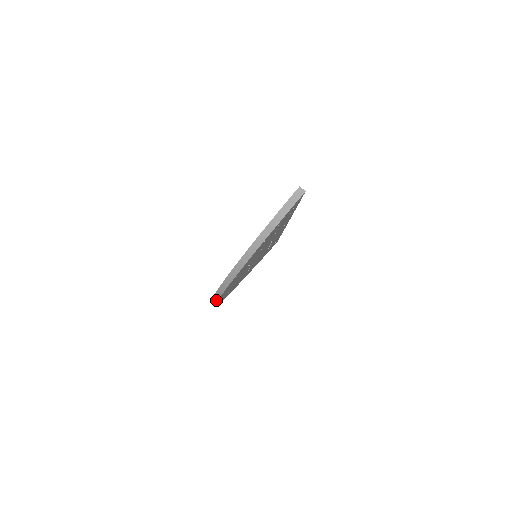
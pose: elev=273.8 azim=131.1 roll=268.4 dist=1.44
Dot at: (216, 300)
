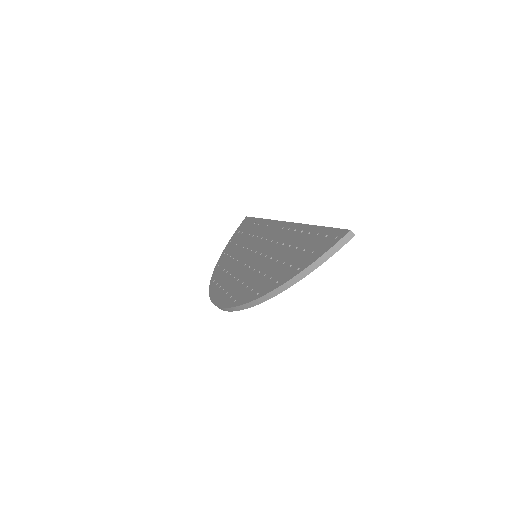
Dot at: (230, 310)
